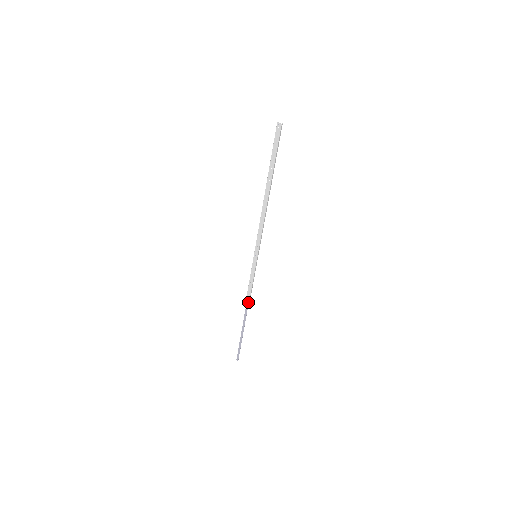
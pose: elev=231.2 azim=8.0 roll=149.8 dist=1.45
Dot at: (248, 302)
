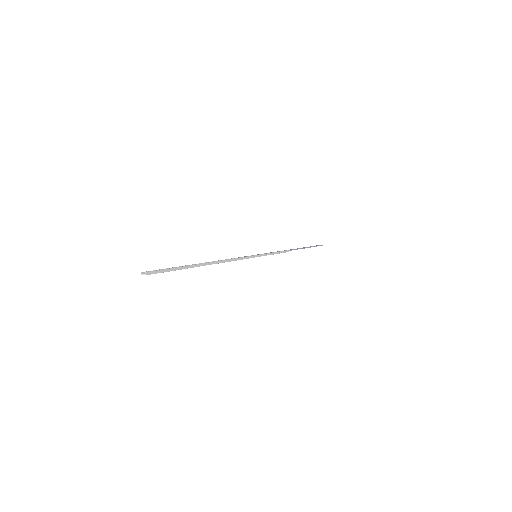
Dot at: (287, 251)
